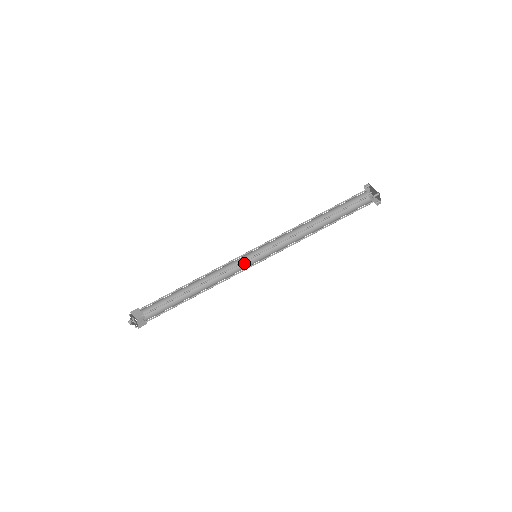
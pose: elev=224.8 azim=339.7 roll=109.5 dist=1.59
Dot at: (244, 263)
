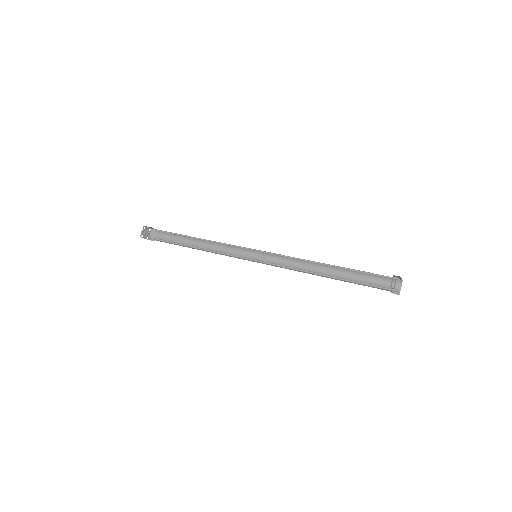
Dot at: occluded
